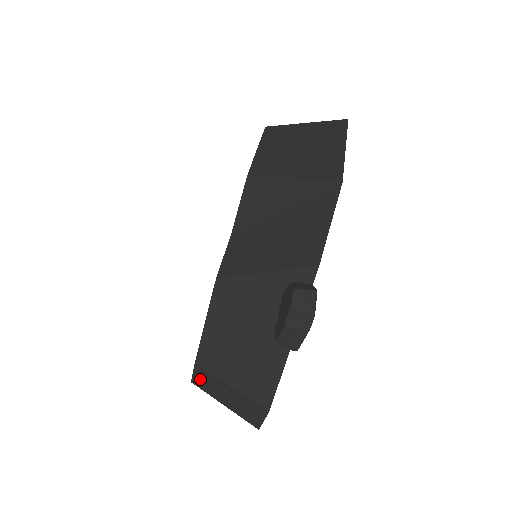
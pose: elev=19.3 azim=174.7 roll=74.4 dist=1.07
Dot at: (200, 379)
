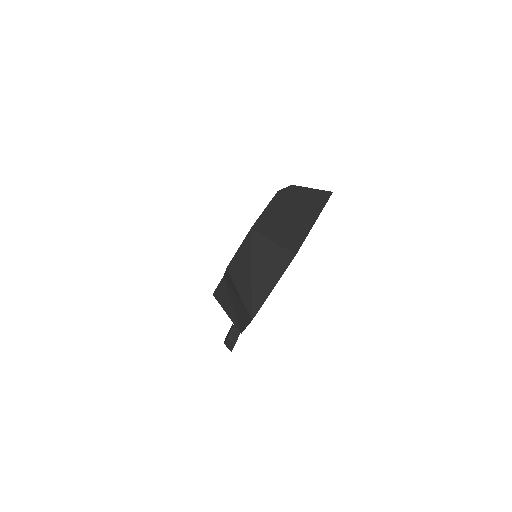
Dot at: occluded
